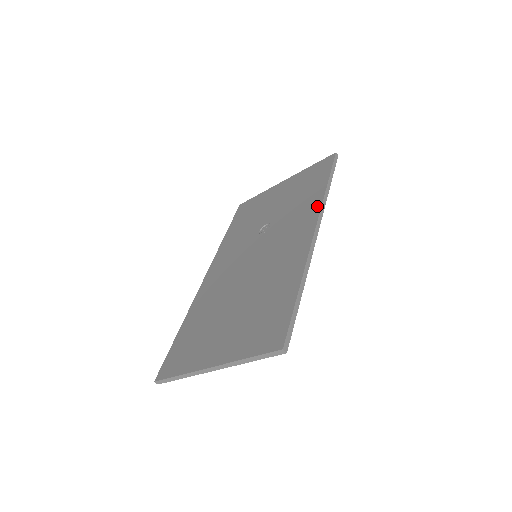
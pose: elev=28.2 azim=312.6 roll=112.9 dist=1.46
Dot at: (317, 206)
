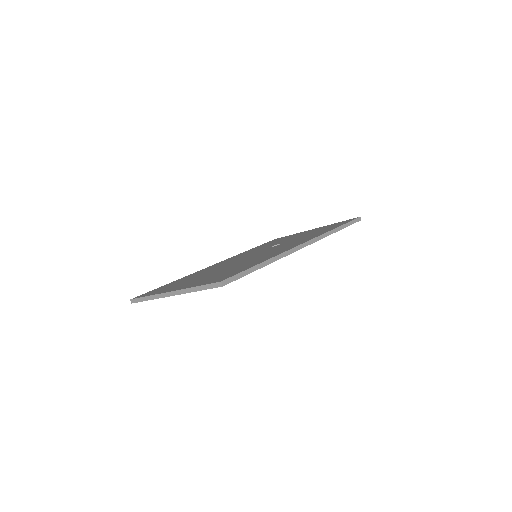
Dot at: (318, 235)
